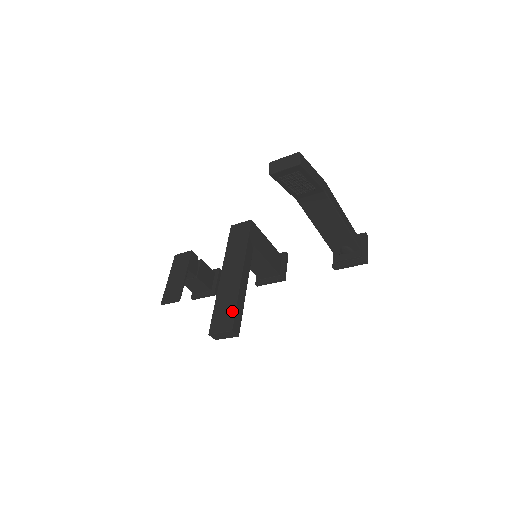
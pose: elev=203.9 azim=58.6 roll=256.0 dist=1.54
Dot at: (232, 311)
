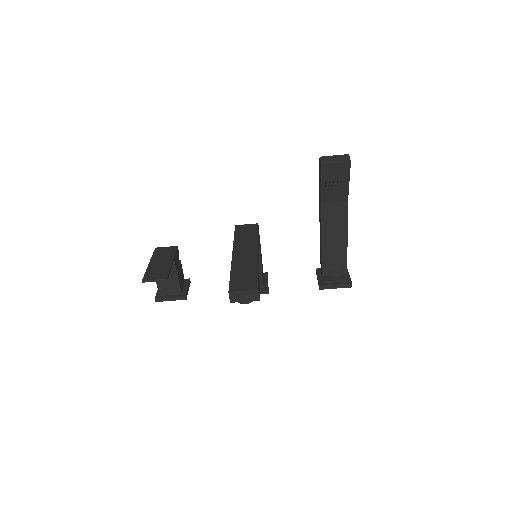
Dot at: (254, 277)
